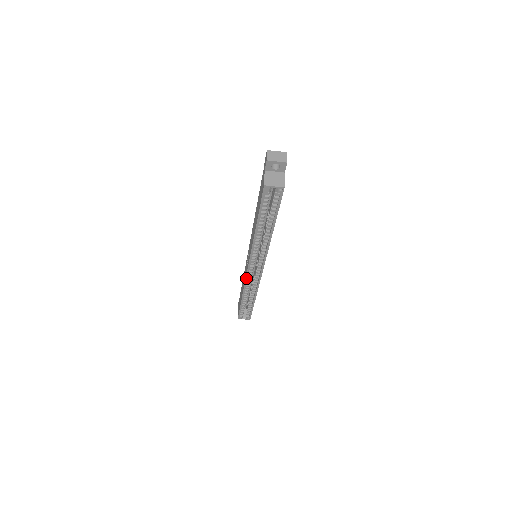
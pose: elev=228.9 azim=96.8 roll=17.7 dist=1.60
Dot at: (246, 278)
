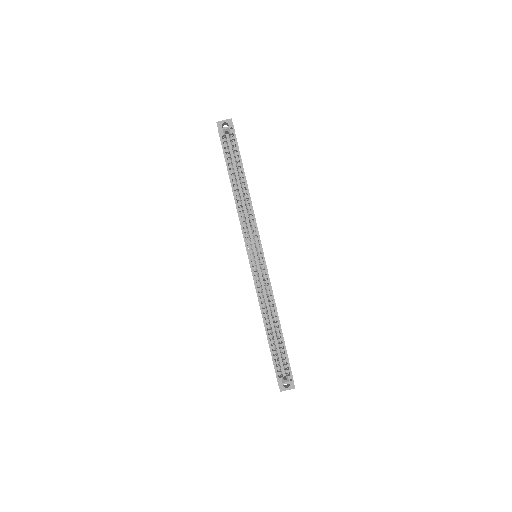
Dot at: (253, 279)
